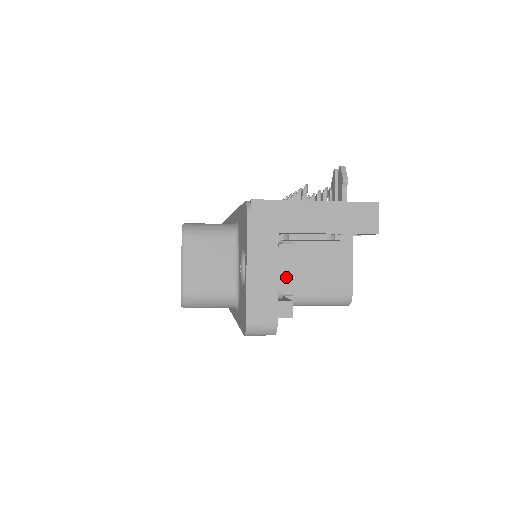
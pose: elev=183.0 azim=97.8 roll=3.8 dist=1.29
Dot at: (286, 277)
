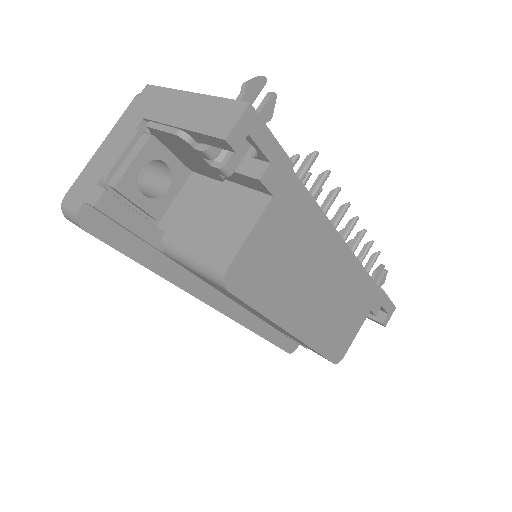
Dot at: (123, 167)
